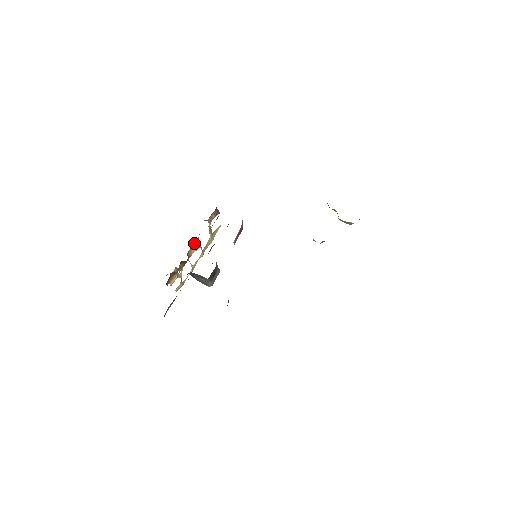
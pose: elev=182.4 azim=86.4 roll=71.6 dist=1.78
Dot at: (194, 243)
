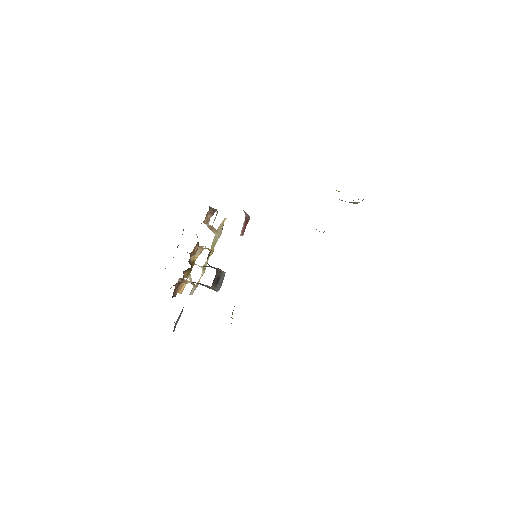
Dot at: (194, 248)
